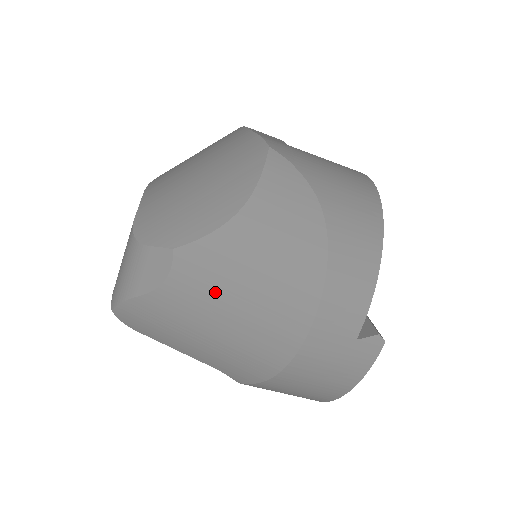
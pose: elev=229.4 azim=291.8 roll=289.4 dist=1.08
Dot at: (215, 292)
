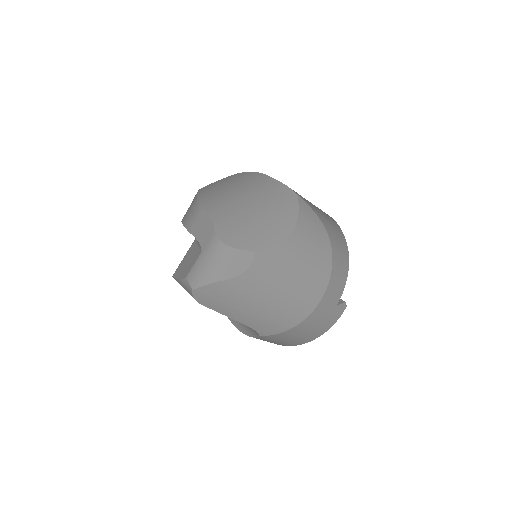
Dot at: (275, 278)
